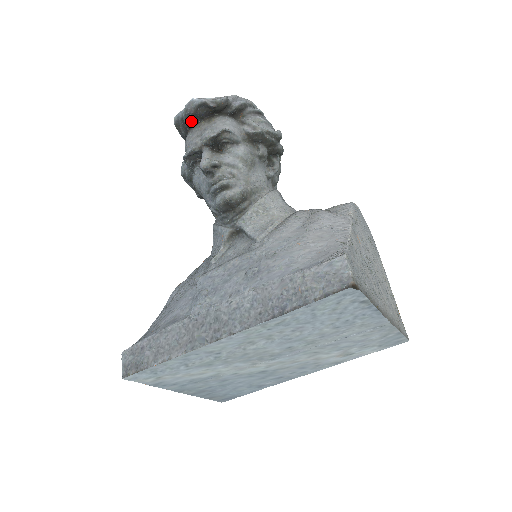
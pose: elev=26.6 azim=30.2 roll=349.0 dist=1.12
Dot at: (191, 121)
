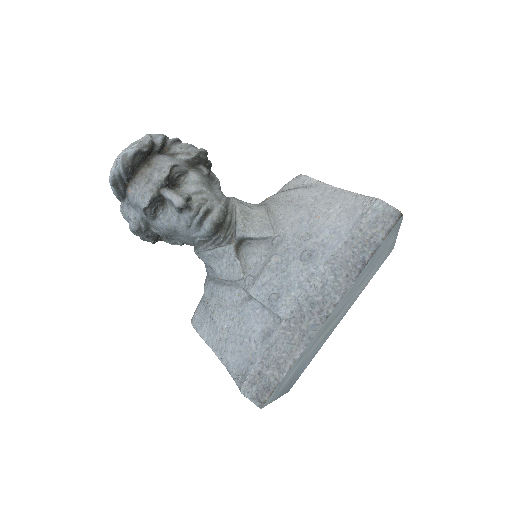
Dot at: (130, 173)
